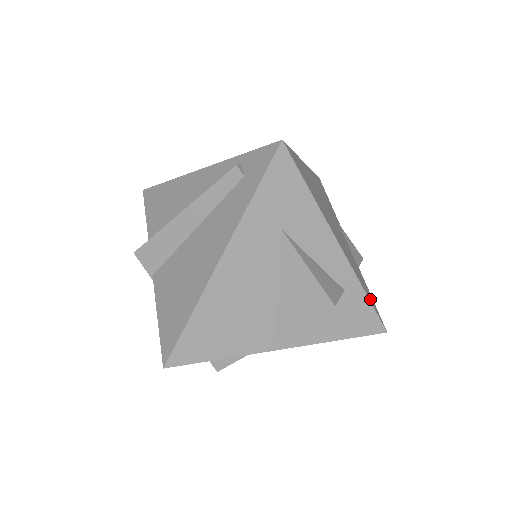
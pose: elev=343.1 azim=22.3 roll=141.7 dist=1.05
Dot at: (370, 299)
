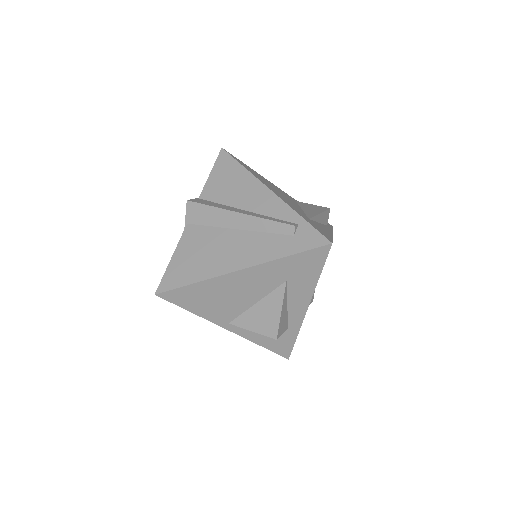
Dot at: occluded
